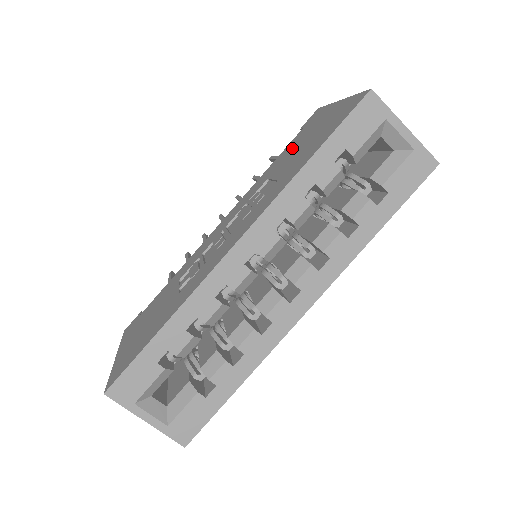
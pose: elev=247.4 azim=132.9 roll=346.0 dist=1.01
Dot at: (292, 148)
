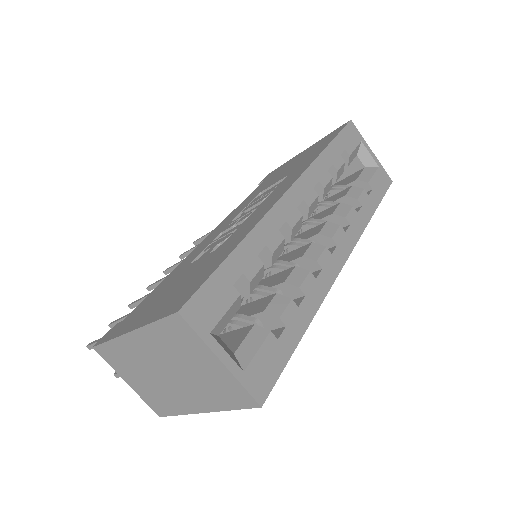
Dot at: (271, 179)
